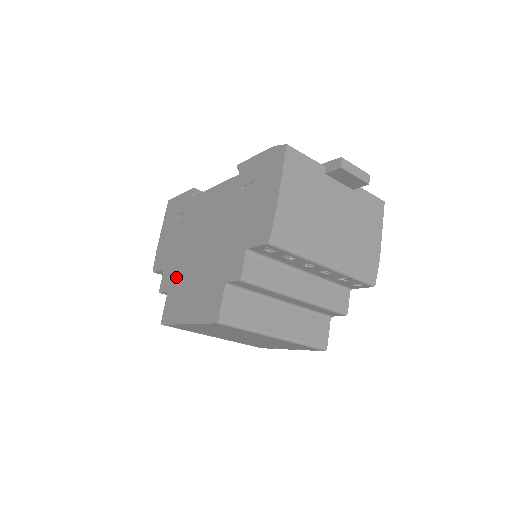
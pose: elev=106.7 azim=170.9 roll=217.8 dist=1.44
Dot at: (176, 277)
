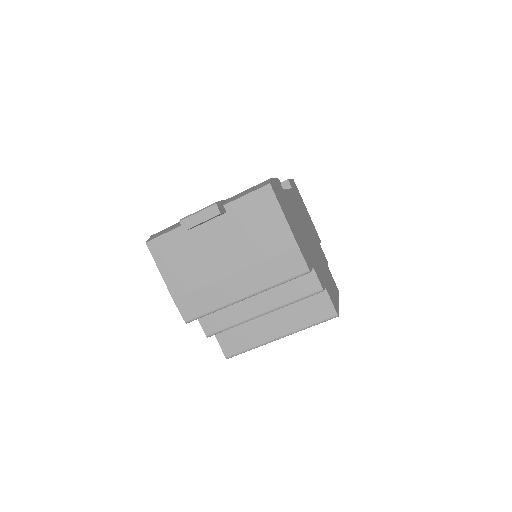
Dot at: occluded
